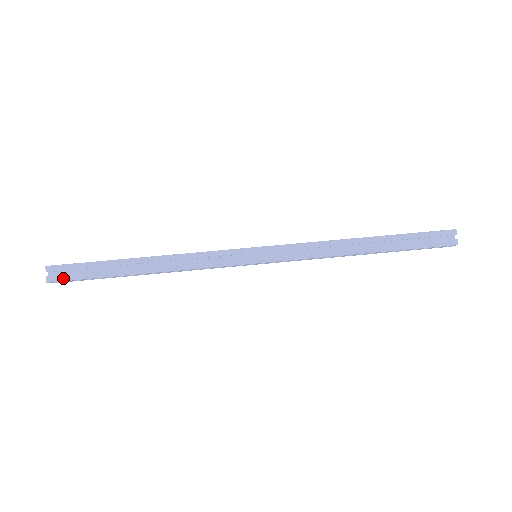
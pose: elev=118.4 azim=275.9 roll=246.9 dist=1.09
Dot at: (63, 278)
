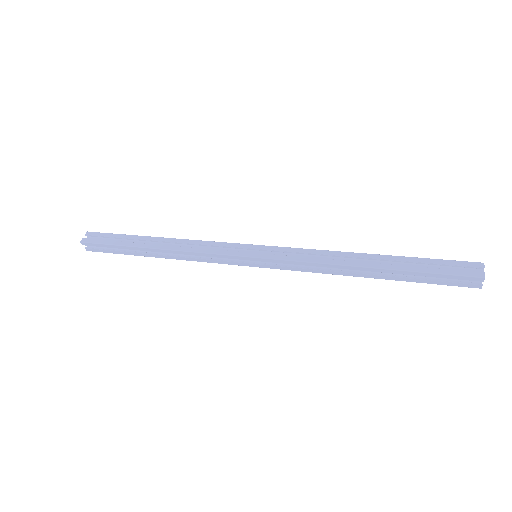
Dot at: (93, 241)
